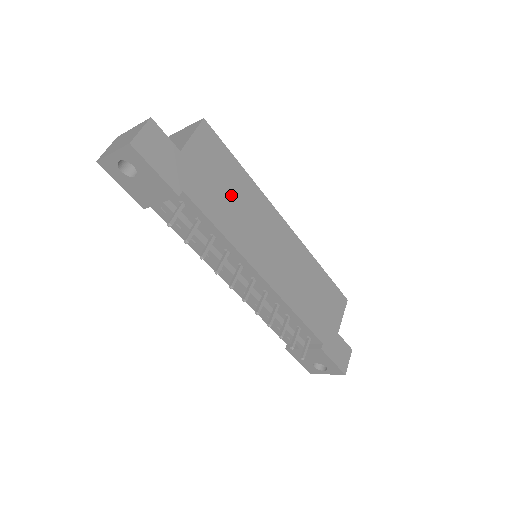
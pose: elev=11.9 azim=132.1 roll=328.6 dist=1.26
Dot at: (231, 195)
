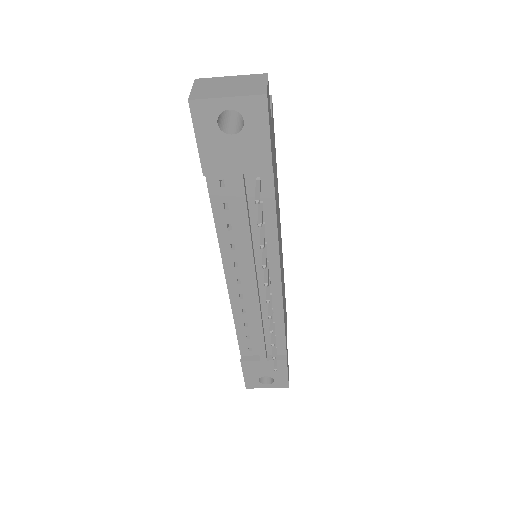
Dot at: (276, 185)
